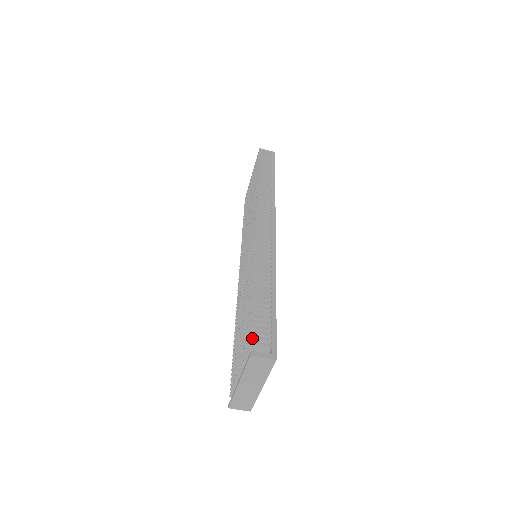
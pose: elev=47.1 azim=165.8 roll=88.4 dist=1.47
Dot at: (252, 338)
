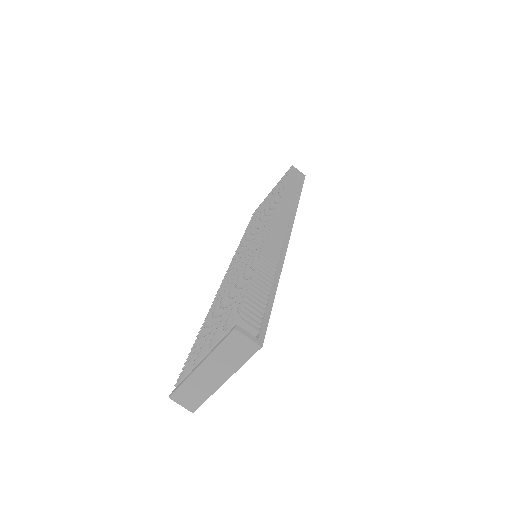
Dot at: (241, 313)
